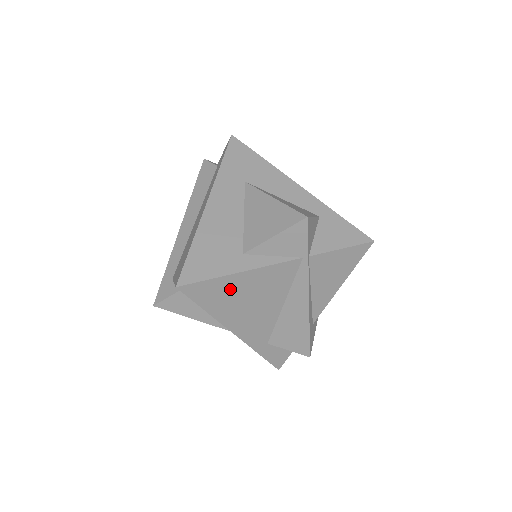
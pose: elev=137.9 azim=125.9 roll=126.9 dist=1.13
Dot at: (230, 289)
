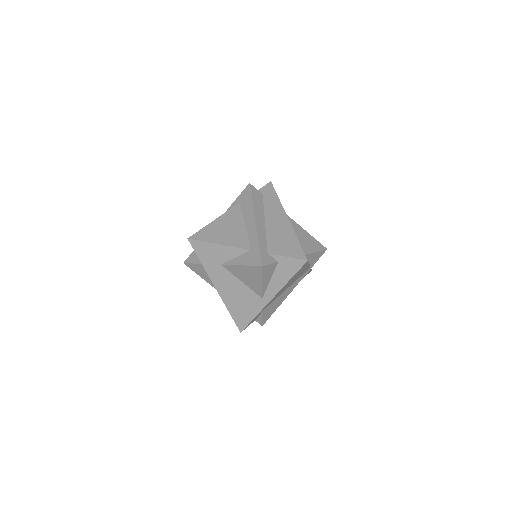
Dot at: (301, 271)
